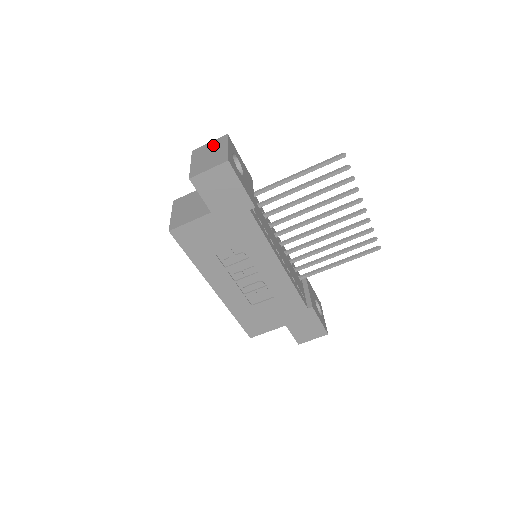
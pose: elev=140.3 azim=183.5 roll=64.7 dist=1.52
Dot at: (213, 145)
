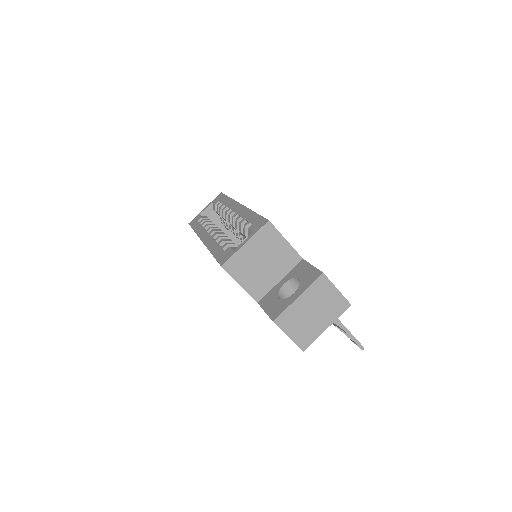
Dot at: (332, 302)
